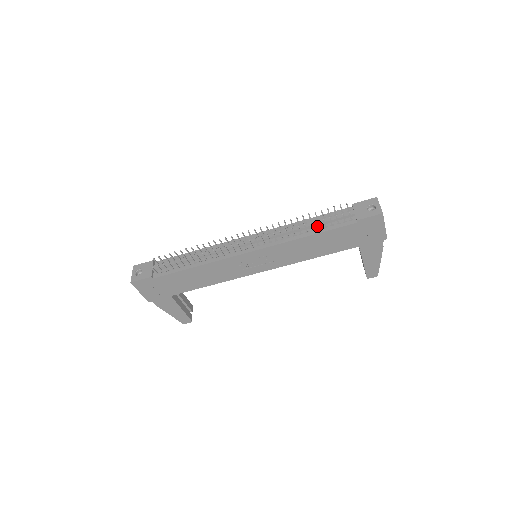
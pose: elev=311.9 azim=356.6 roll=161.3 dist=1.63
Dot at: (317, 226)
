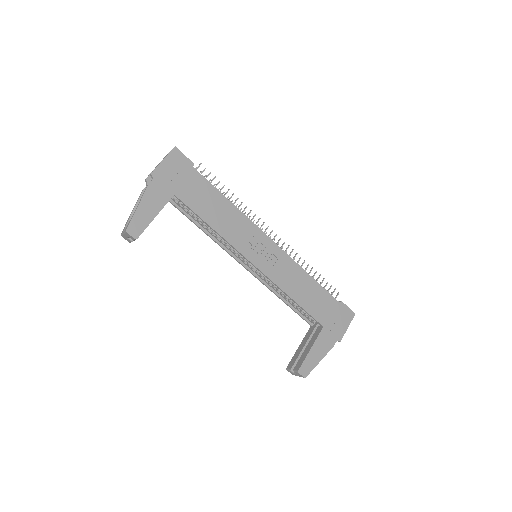
Dot at: occluded
